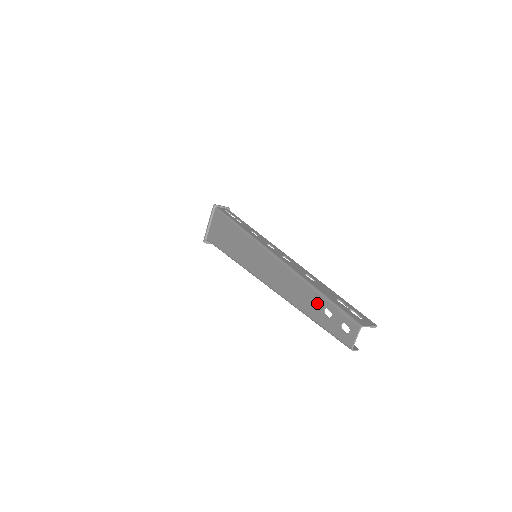
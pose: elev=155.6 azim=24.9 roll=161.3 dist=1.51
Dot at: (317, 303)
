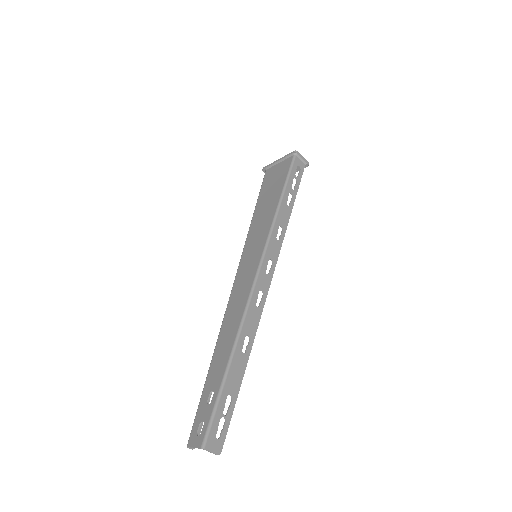
Dot at: (217, 378)
